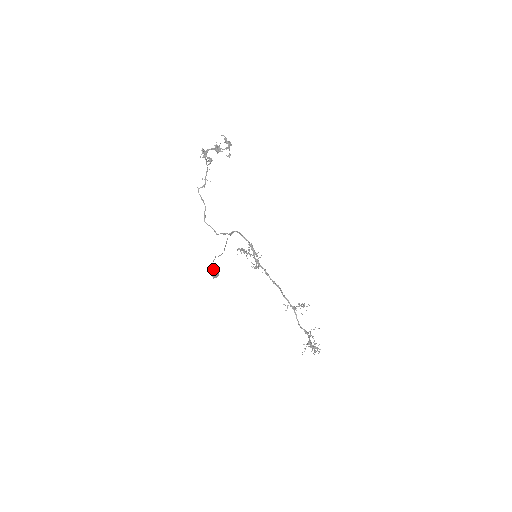
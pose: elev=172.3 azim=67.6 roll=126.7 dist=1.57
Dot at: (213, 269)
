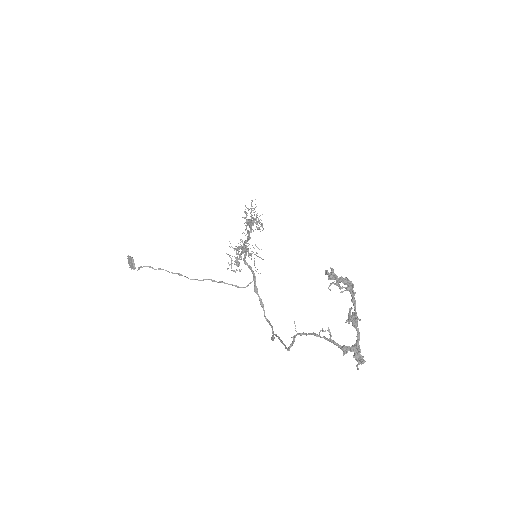
Dot at: occluded
